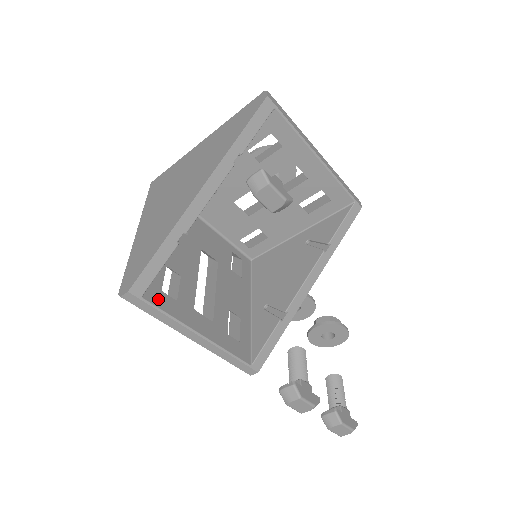
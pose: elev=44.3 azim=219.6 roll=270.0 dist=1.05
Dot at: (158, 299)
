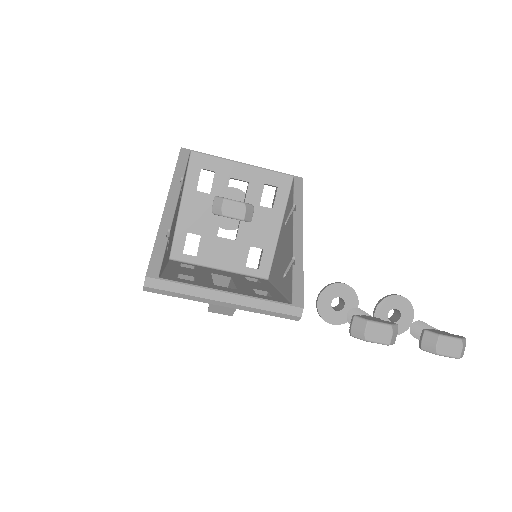
Dot at: (175, 279)
